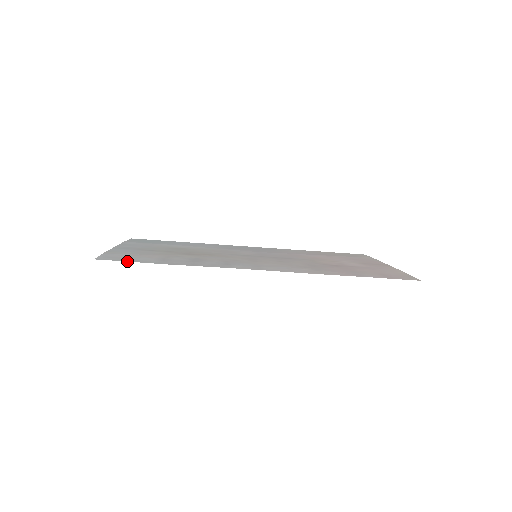
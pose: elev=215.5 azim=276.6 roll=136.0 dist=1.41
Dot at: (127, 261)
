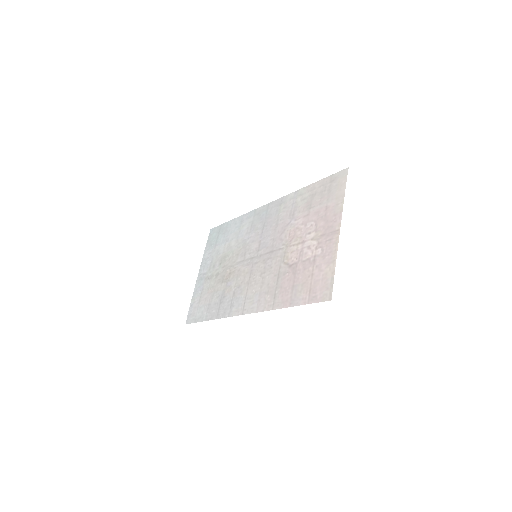
Dot at: (195, 322)
